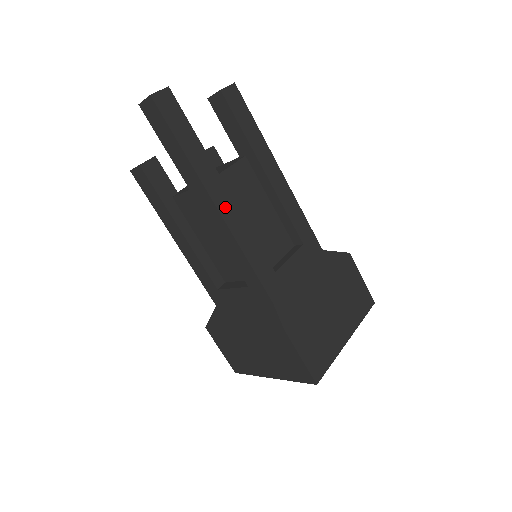
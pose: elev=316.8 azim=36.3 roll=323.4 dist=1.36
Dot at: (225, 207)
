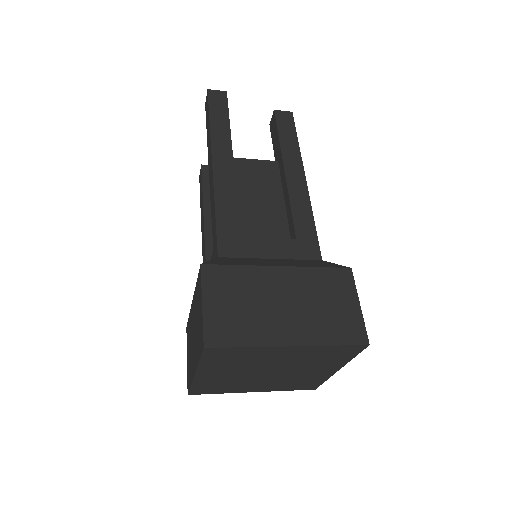
Dot at: (221, 167)
